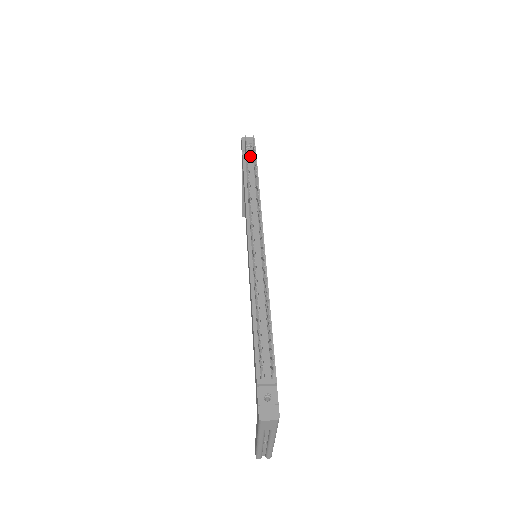
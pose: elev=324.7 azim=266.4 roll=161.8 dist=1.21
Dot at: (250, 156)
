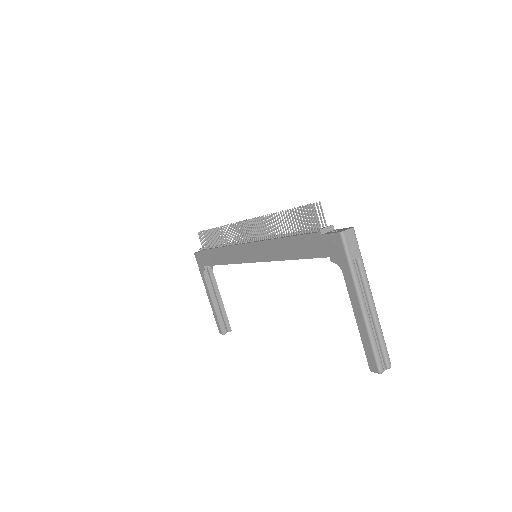
Dot at: occluded
